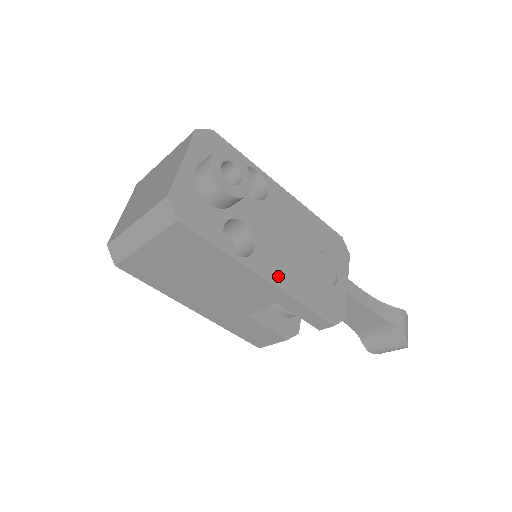
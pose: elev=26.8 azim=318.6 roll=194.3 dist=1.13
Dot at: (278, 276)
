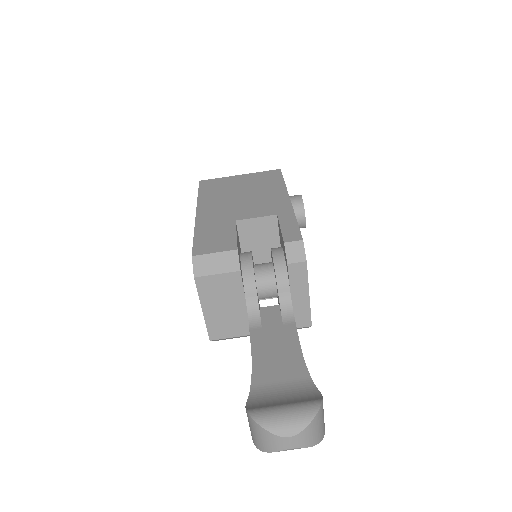
Dot at: occluded
